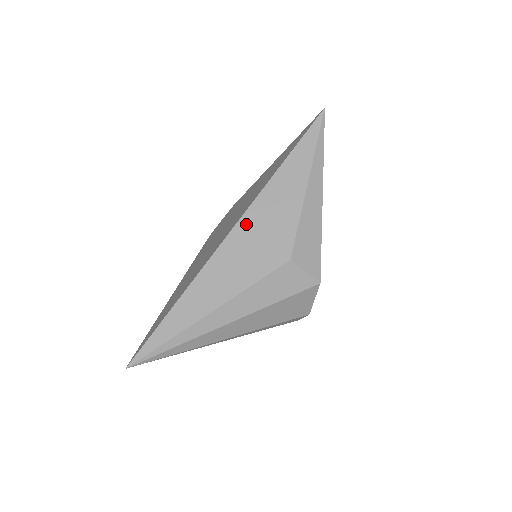
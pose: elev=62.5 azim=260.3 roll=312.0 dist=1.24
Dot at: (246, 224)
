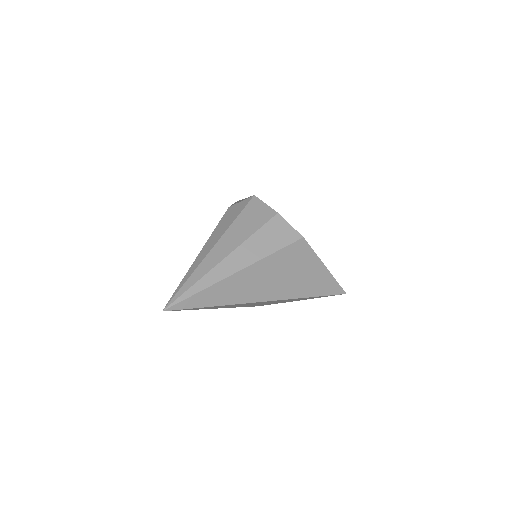
Dot at: occluded
